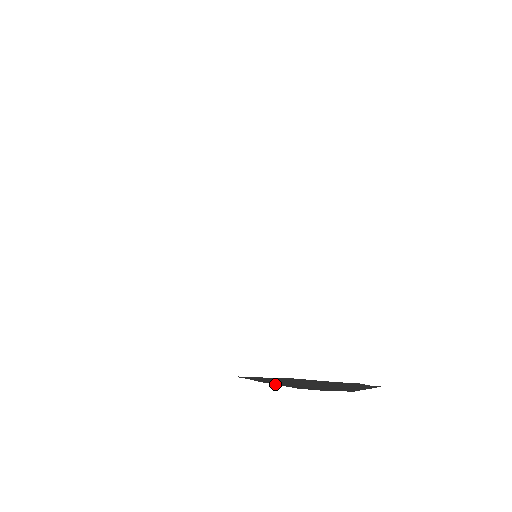
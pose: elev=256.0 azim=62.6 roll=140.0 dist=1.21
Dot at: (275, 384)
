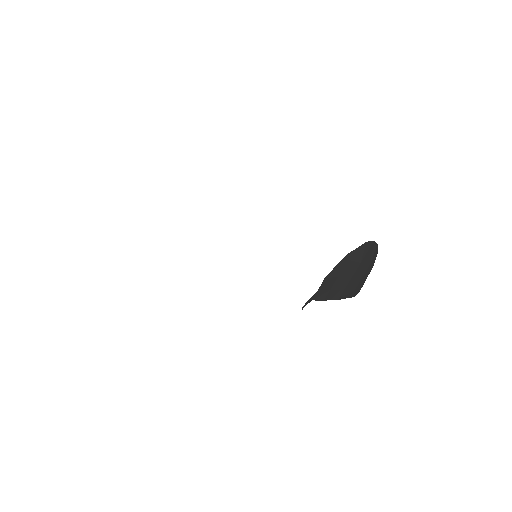
Dot at: (331, 299)
